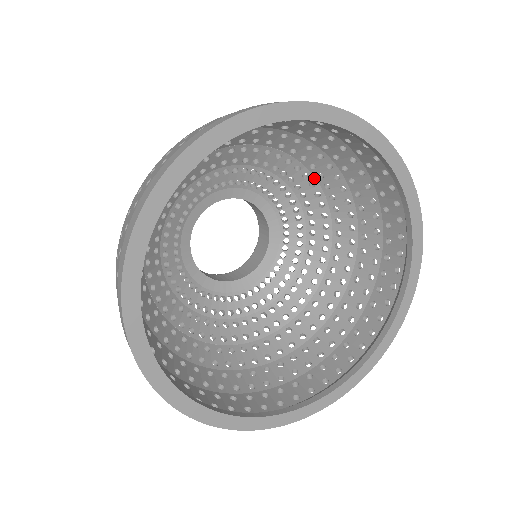
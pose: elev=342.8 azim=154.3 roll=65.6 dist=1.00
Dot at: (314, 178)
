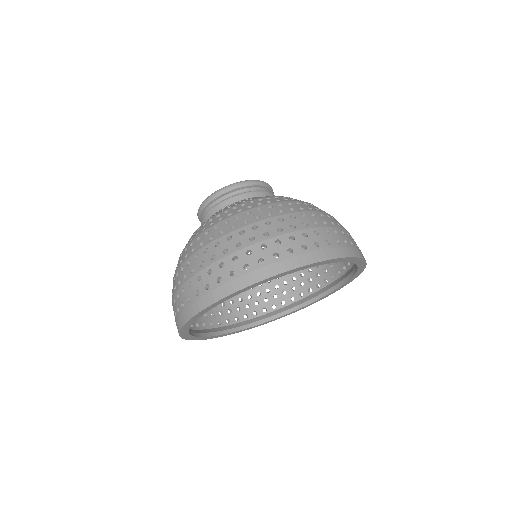
Dot at: occluded
